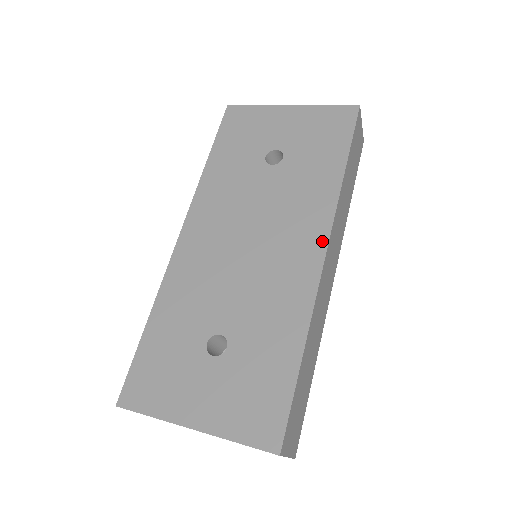
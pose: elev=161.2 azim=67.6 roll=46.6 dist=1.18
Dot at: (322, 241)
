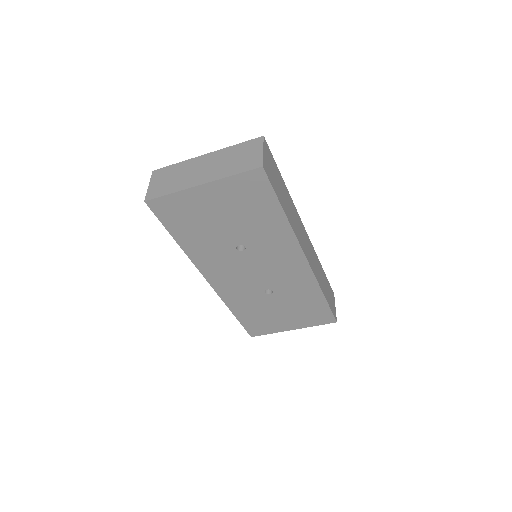
Dot at: occluded
